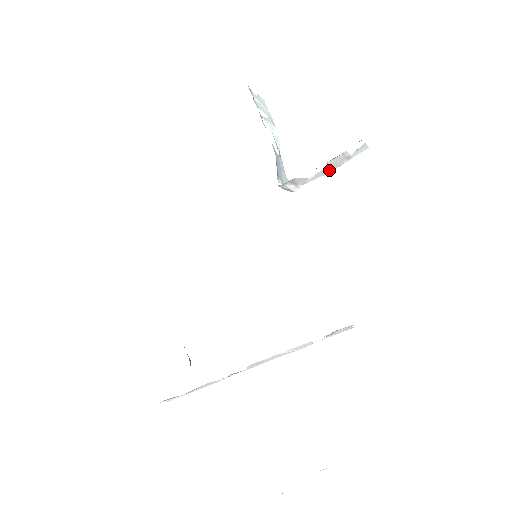
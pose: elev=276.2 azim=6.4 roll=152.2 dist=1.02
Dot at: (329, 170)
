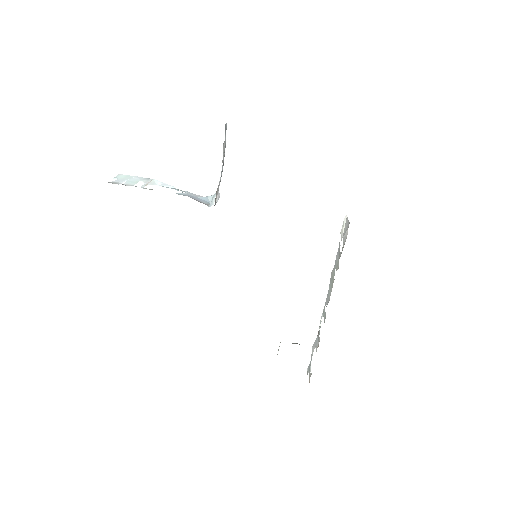
Dot at: (223, 162)
